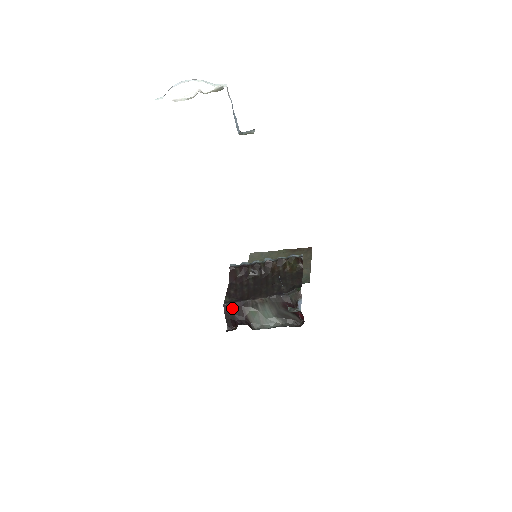
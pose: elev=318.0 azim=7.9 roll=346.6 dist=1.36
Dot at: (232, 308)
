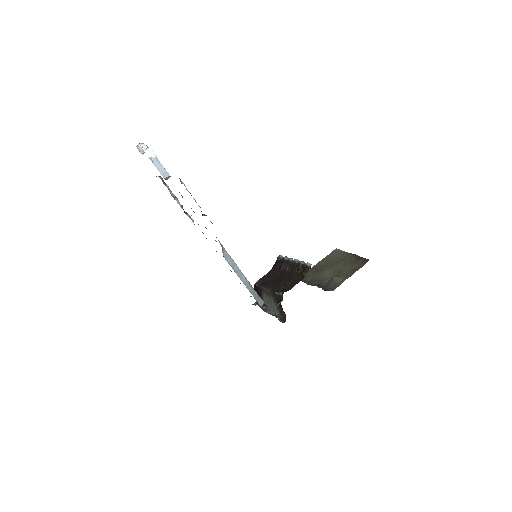
Dot at: (257, 289)
